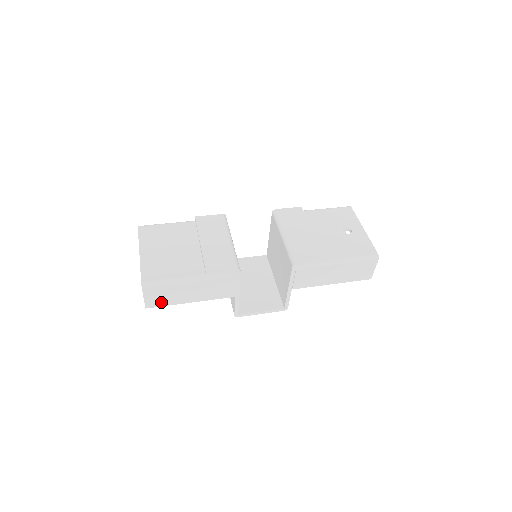
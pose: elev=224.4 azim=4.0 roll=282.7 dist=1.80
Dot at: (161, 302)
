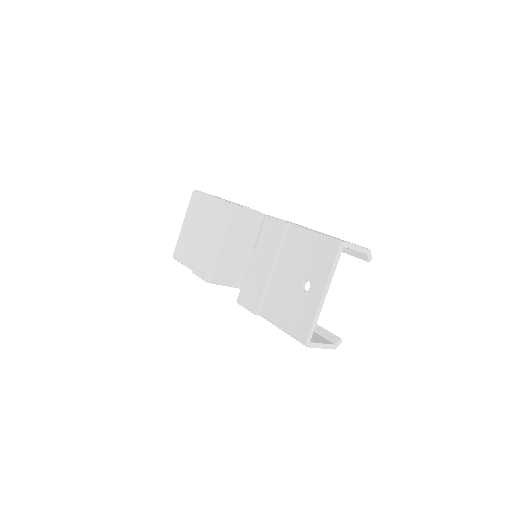
Dot at: occluded
